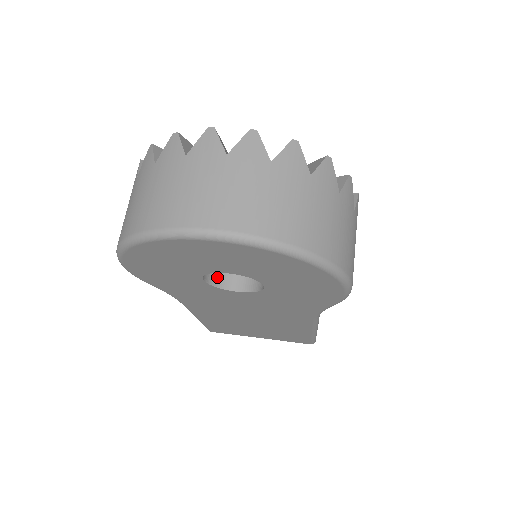
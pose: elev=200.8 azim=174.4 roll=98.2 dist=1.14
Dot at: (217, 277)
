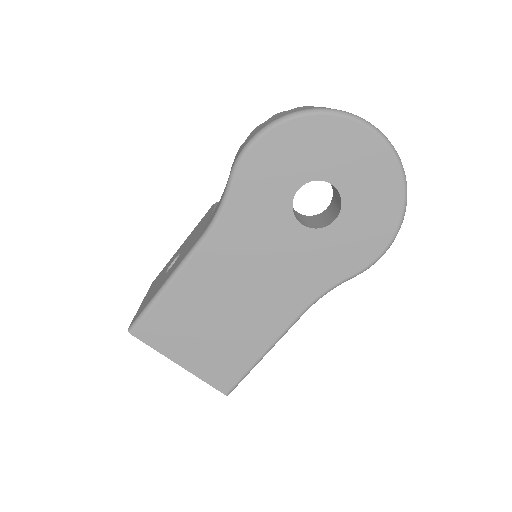
Dot at: occluded
